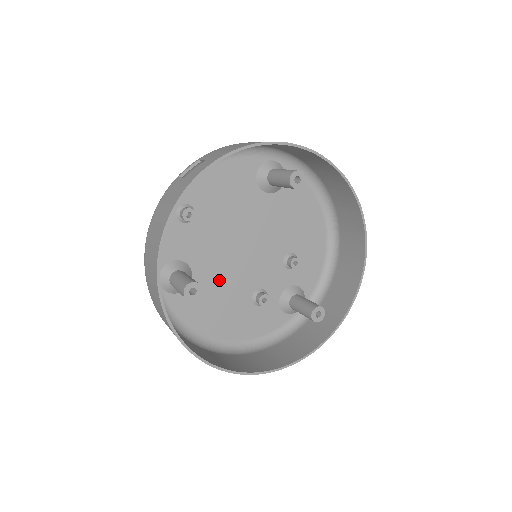
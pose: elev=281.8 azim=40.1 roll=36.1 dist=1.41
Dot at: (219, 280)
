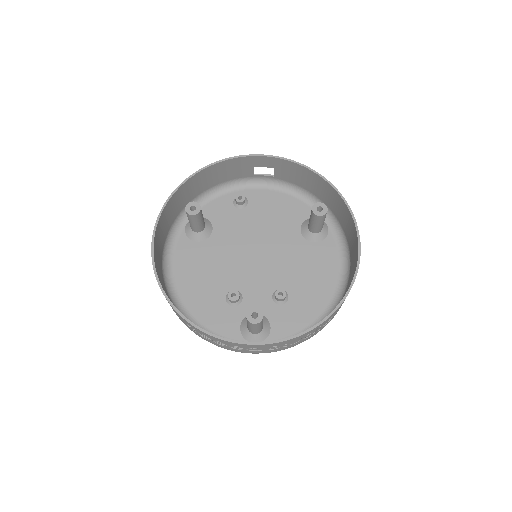
Dot at: (220, 257)
